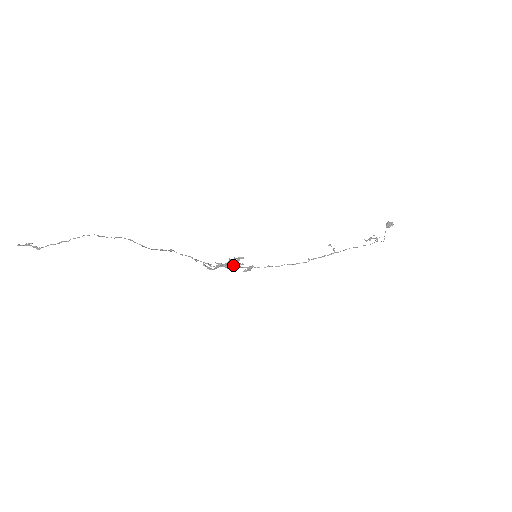
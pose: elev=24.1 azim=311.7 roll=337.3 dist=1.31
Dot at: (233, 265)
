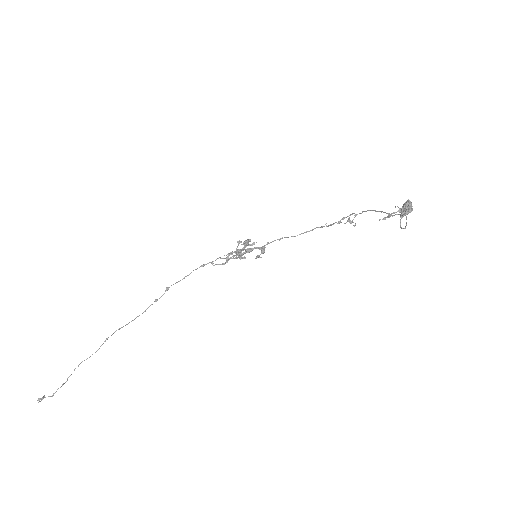
Dot at: occluded
